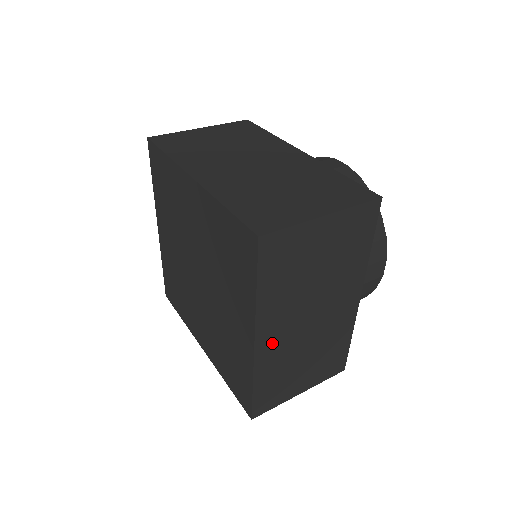
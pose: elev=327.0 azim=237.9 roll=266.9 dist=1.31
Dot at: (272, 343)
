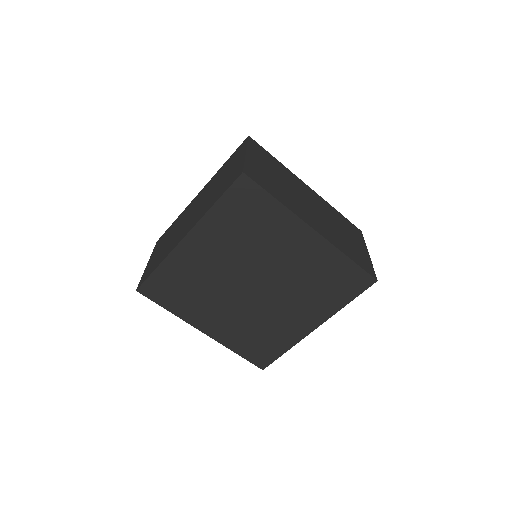
Dot at: occluded
